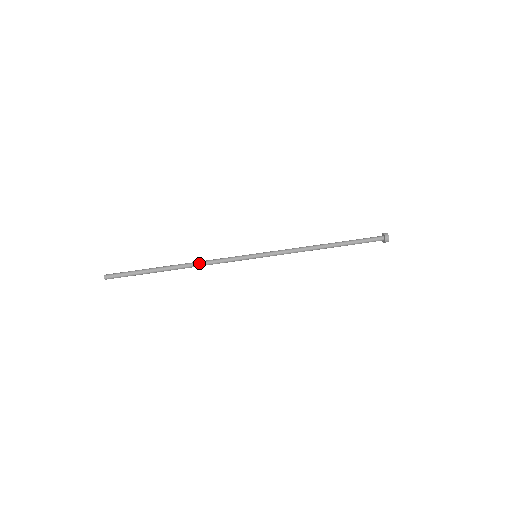
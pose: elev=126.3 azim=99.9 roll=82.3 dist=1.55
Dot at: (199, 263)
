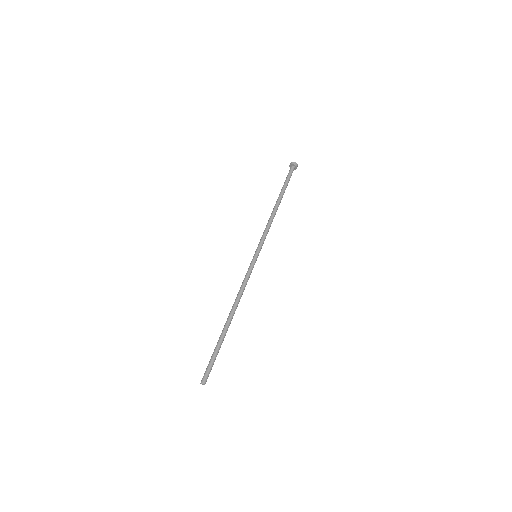
Dot at: (238, 301)
